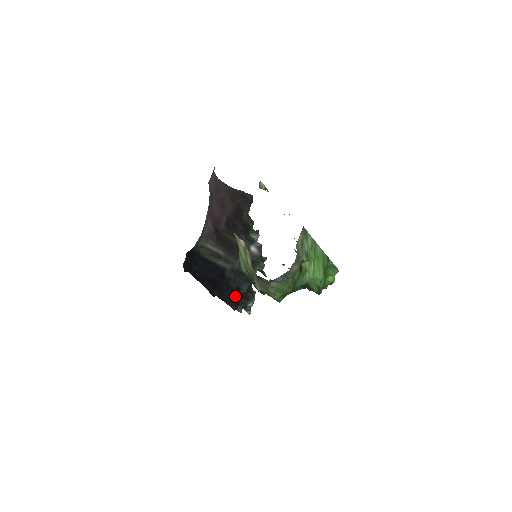
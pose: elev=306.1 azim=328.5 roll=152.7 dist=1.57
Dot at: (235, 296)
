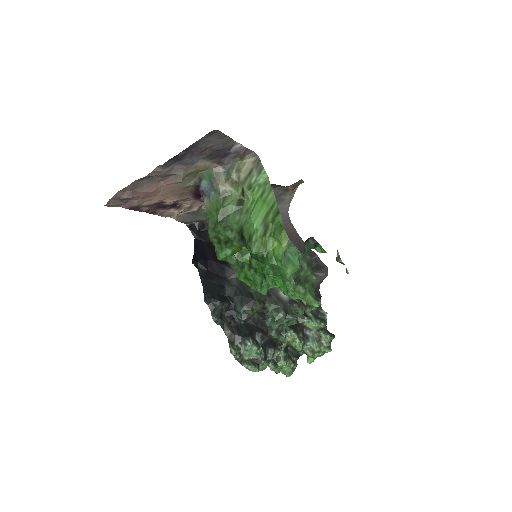
Dot at: (219, 296)
